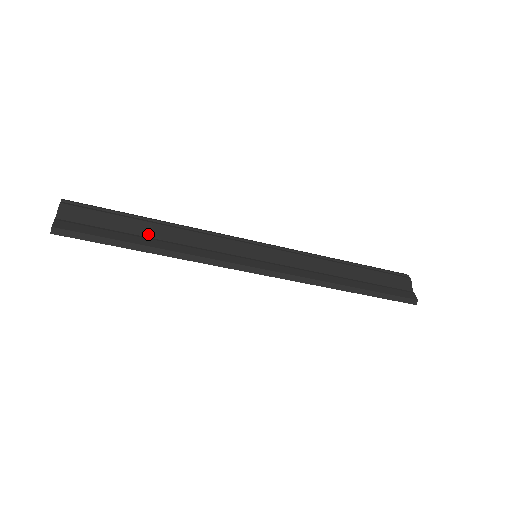
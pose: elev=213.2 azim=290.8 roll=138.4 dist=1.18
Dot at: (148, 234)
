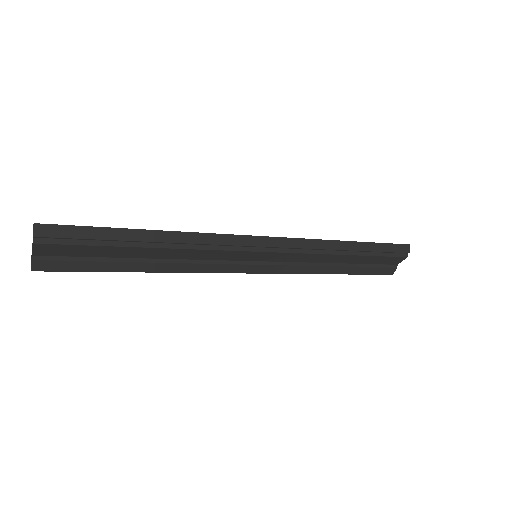
Dot at: (141, 256)
